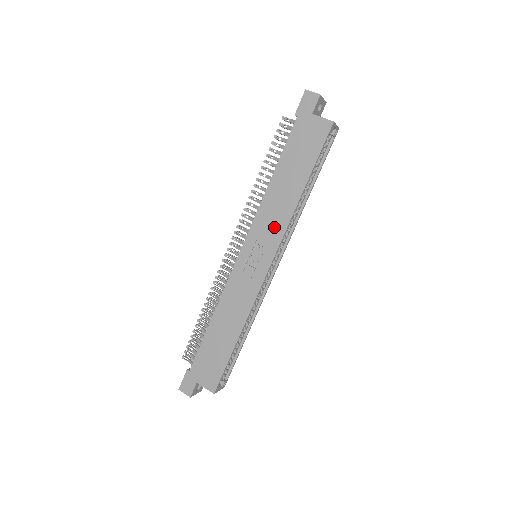
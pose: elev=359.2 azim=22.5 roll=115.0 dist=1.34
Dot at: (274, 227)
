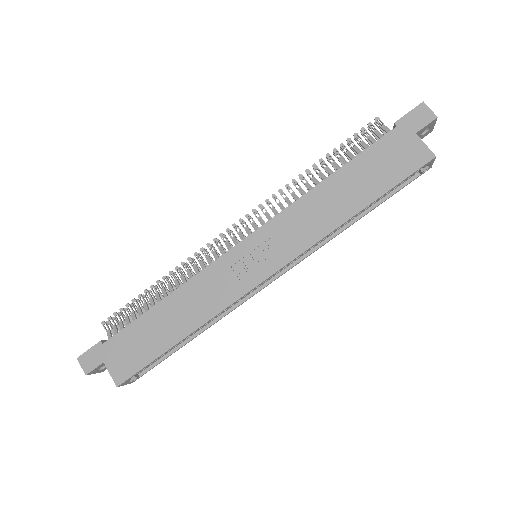
Dot at: (298, 236)
